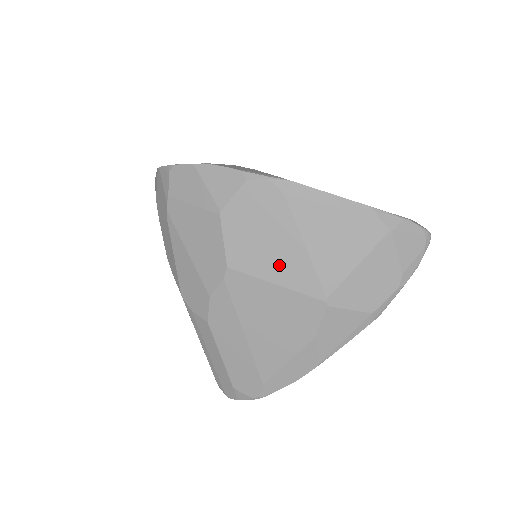
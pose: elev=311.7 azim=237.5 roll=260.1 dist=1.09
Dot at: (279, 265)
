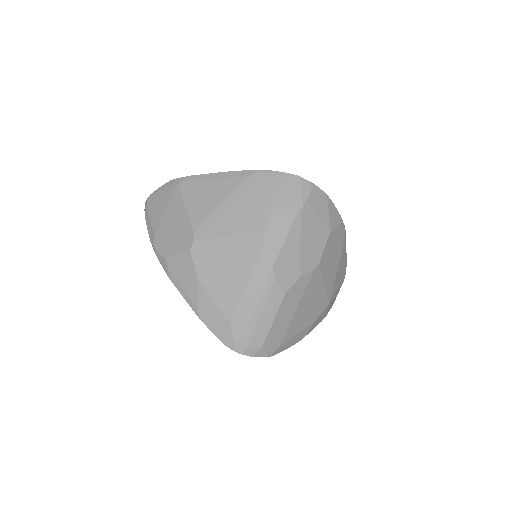
Dot at: (329, 275)
